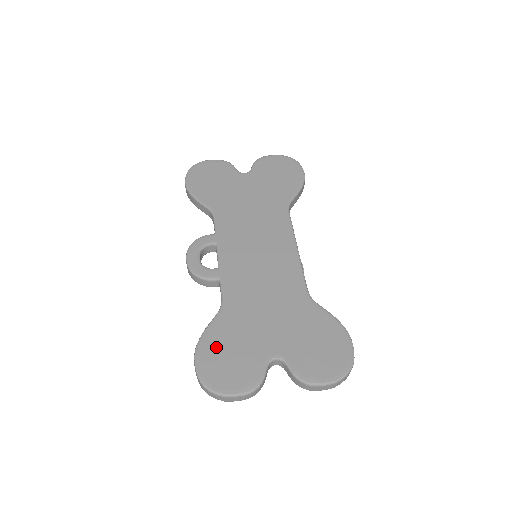
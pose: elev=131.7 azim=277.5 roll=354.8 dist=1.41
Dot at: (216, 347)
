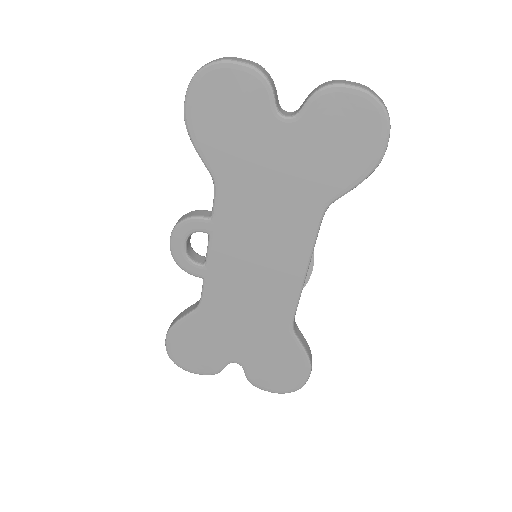
Dot at: (186, 338)
